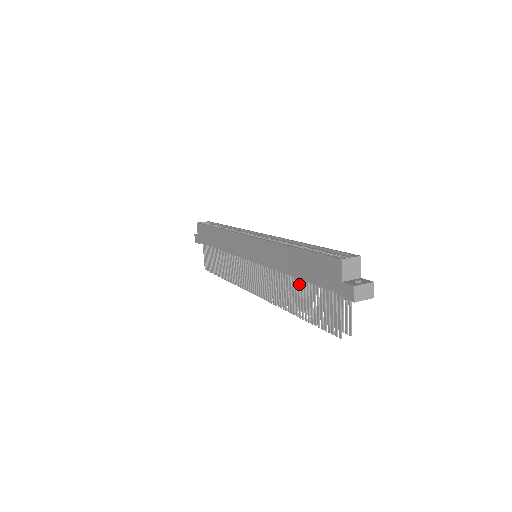
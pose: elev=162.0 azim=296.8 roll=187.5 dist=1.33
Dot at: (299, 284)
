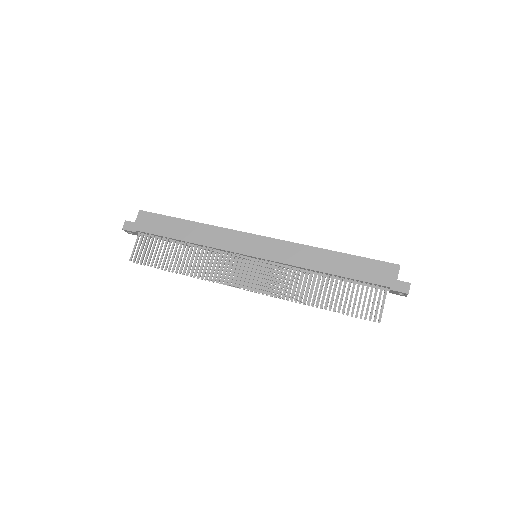
Dot at: occluded
